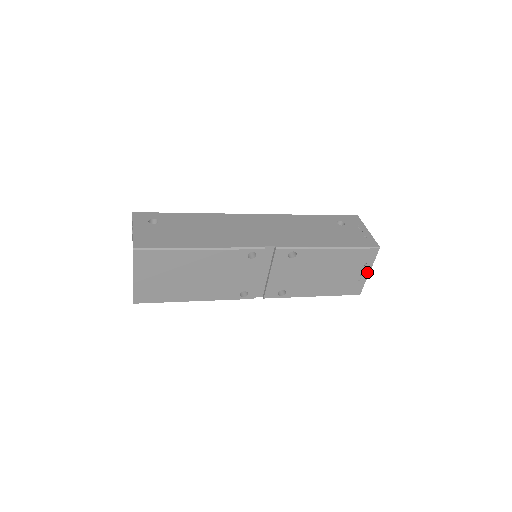
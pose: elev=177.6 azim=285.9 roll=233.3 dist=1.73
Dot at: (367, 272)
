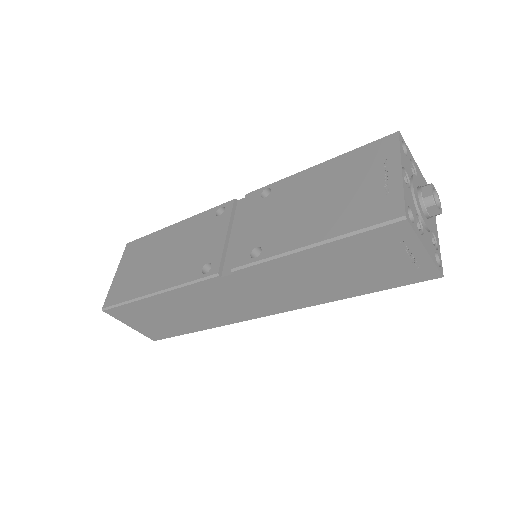
Dot at: (397, 172)
